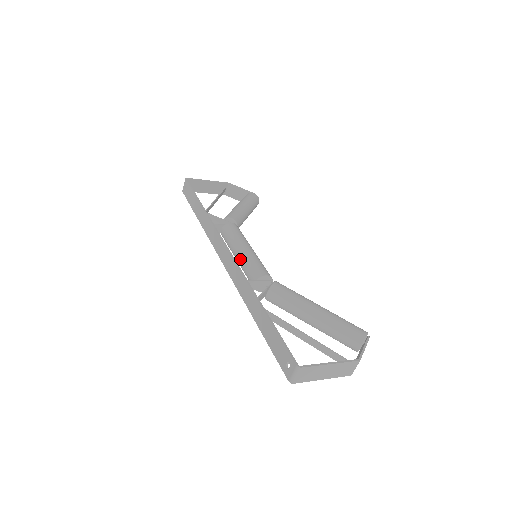
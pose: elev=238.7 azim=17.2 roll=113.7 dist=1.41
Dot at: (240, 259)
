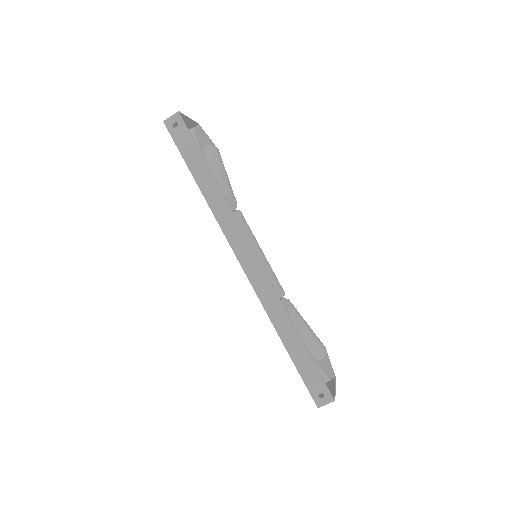
Dot at: occluded
